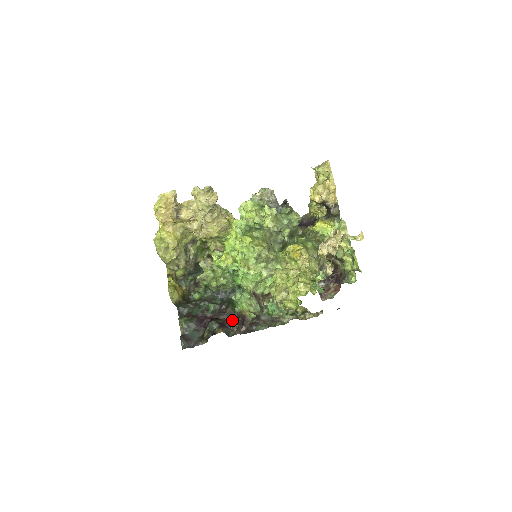
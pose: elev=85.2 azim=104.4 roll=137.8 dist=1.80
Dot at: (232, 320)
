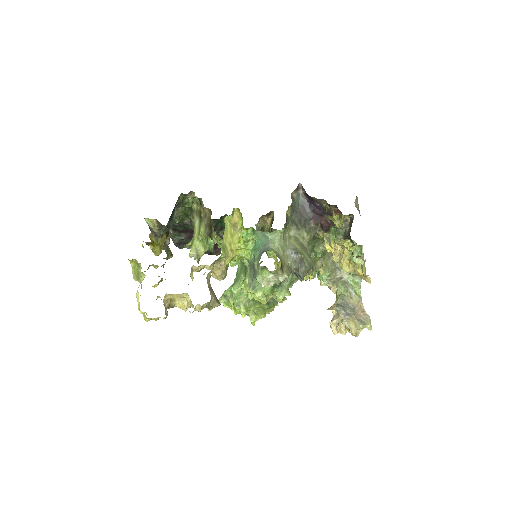
Dot at: (223, 233)
